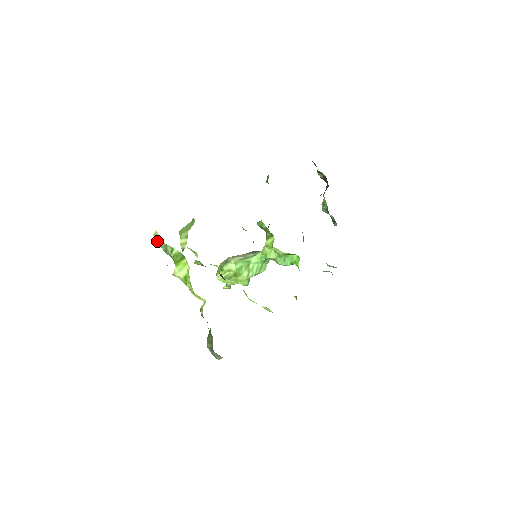
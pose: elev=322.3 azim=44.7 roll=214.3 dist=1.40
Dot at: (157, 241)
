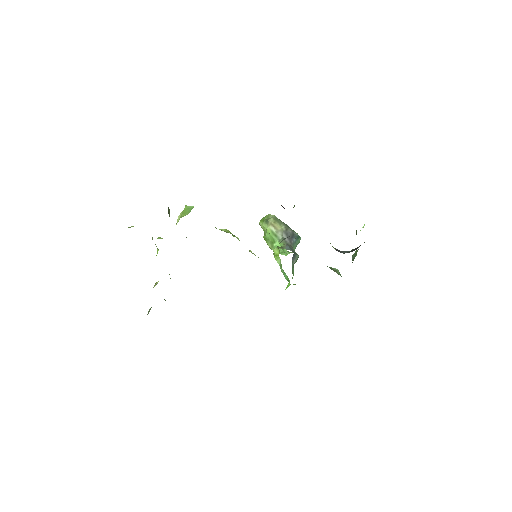
Dot at: occluded
